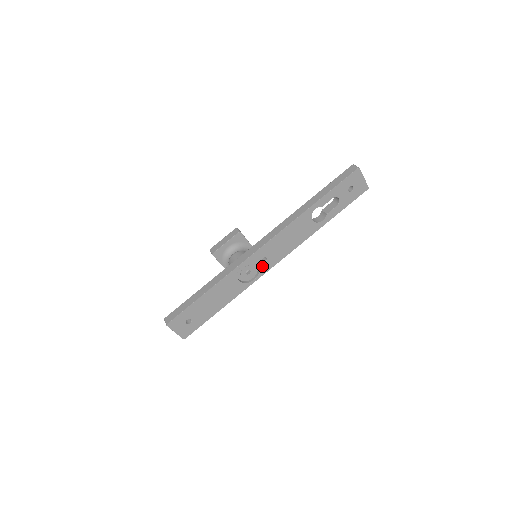
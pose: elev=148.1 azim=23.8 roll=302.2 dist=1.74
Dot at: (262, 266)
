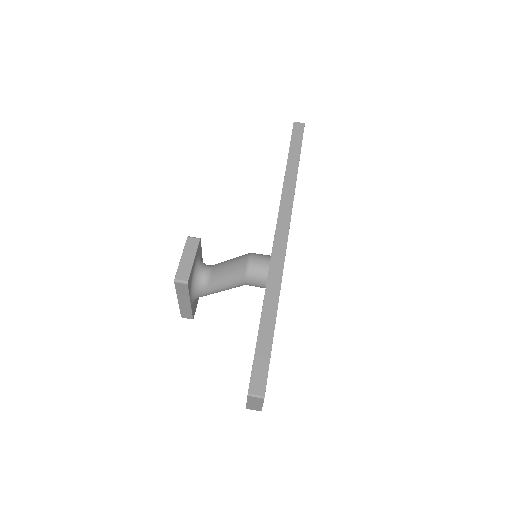
Dot at: occluded
